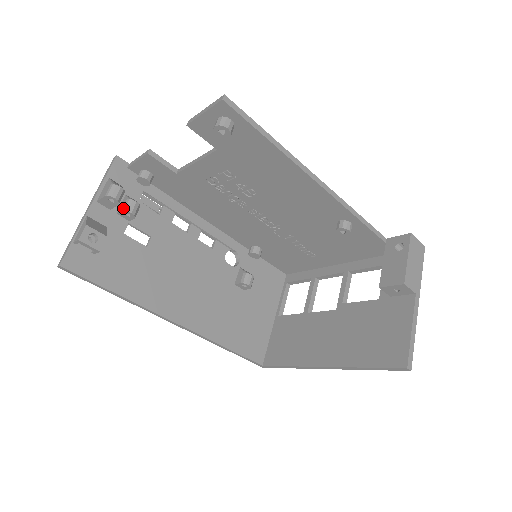
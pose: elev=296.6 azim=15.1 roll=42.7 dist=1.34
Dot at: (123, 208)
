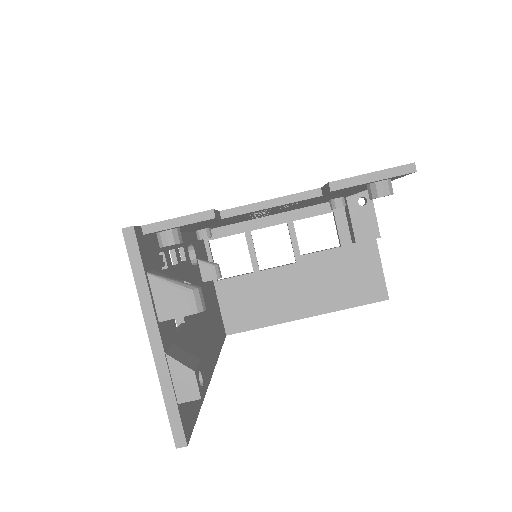
Dot at: occluded
